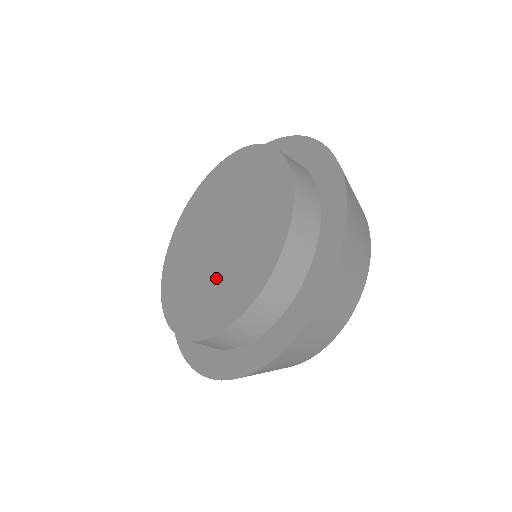
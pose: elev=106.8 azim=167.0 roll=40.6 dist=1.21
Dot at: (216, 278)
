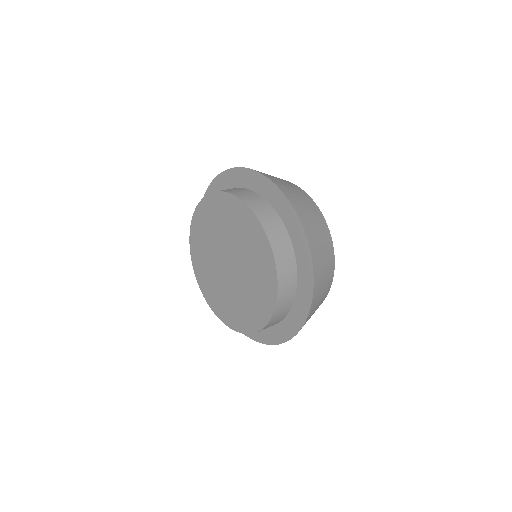
Dot at: (233, 295)
